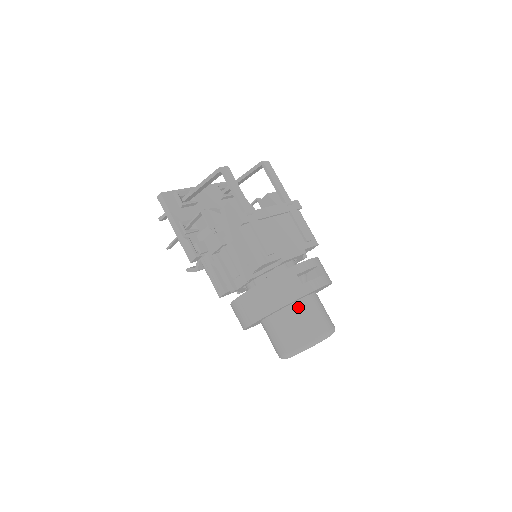
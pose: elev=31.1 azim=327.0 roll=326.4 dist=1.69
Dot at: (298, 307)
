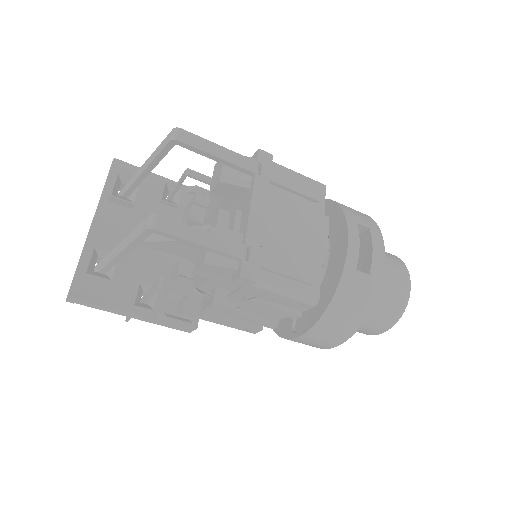
Dot at: occluded
